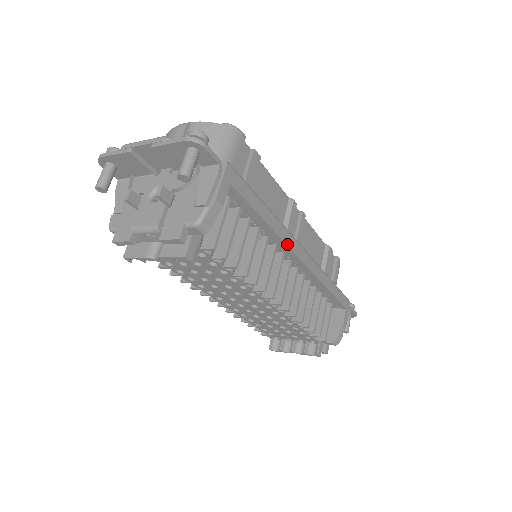
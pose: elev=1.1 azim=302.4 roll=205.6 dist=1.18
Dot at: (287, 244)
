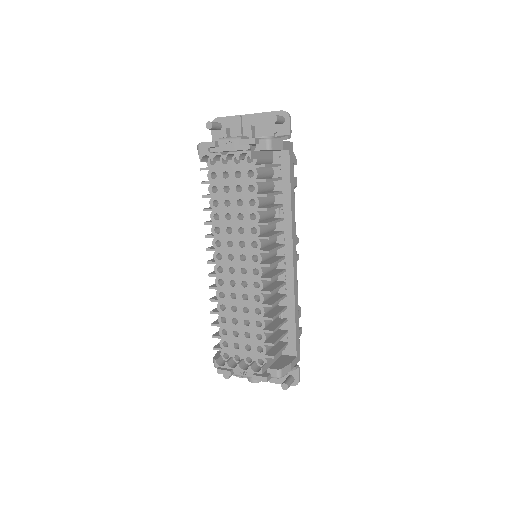
Dot at: (292, 232)
